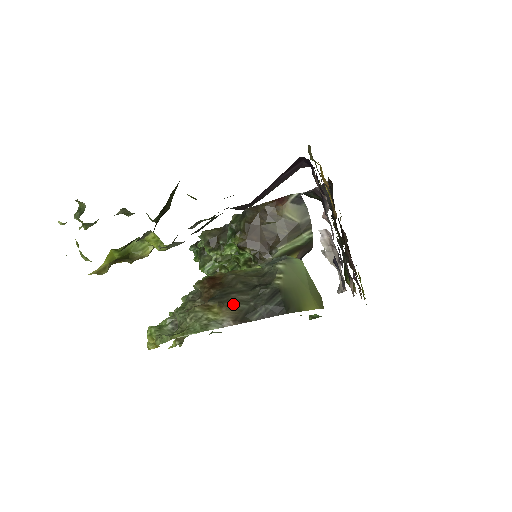
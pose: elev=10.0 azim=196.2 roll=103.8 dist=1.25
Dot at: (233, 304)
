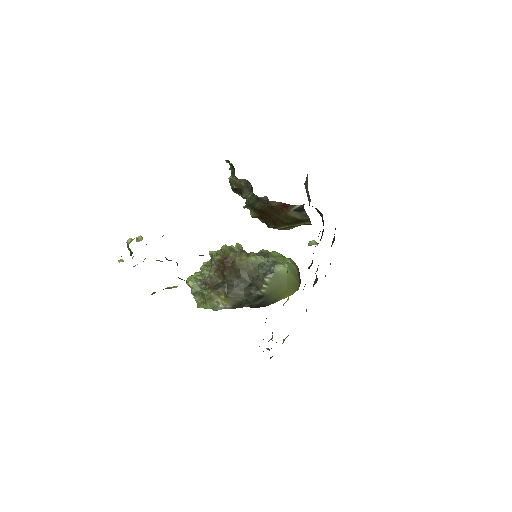
Dot at: (233, 297)
